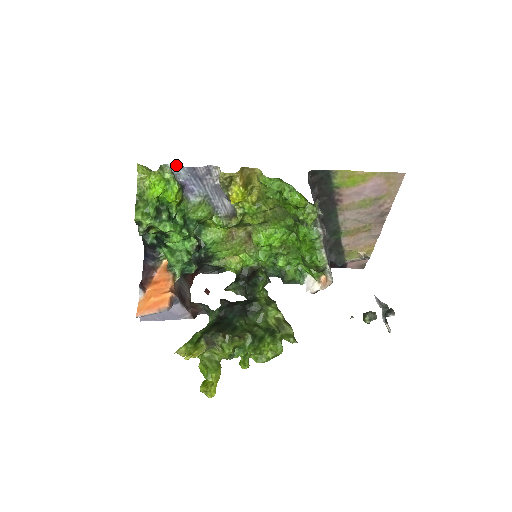
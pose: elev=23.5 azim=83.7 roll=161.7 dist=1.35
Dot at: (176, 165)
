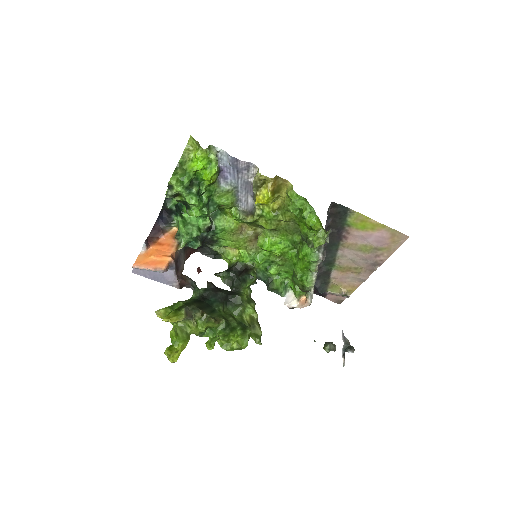
Dot at: (223, 151)
